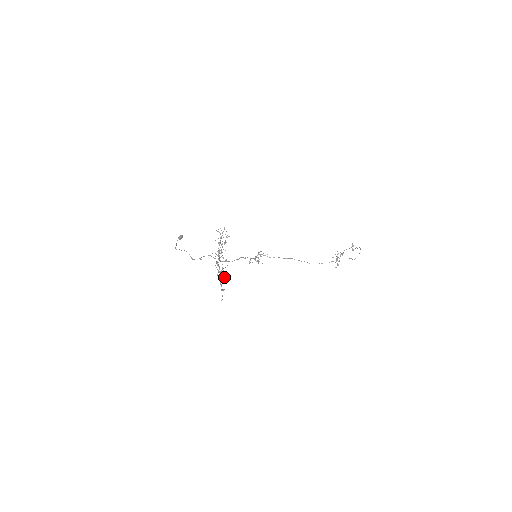
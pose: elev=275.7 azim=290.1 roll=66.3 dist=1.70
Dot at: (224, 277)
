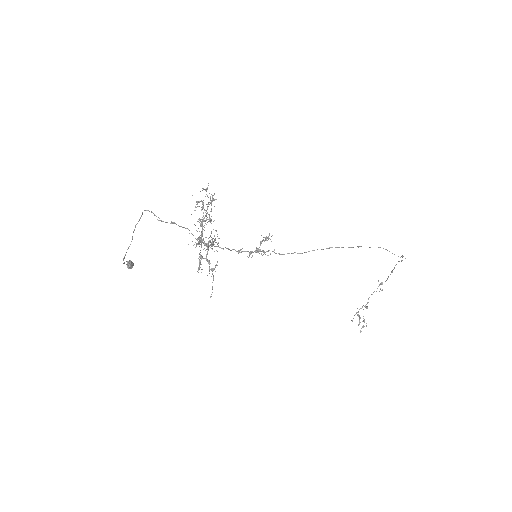
Dot at: occluded
